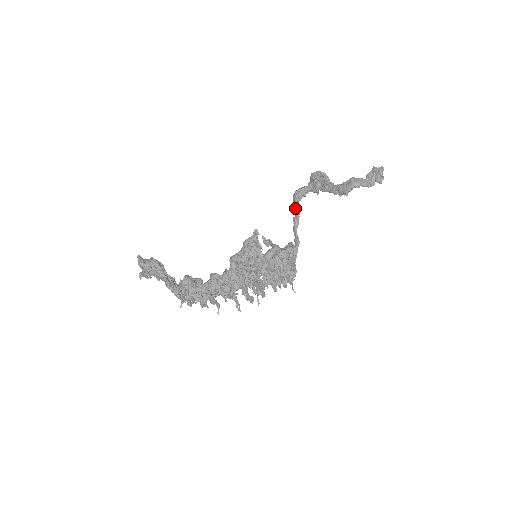
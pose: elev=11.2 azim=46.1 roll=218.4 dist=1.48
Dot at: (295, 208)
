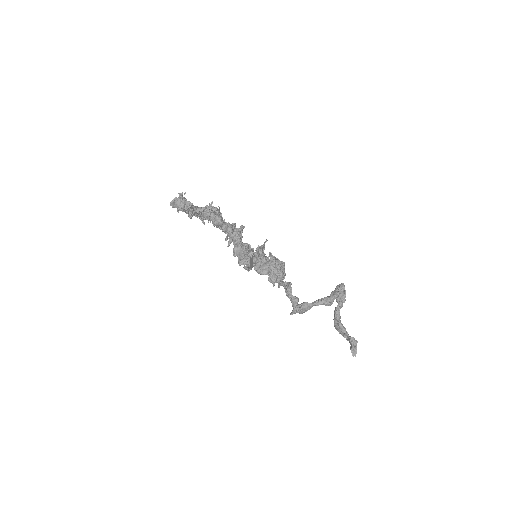
Dot at: (284, 288)
